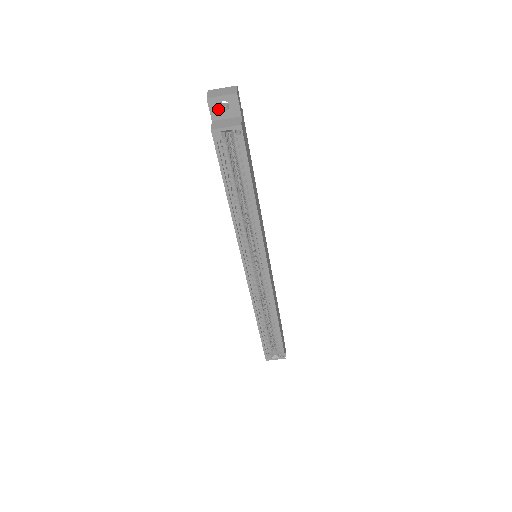
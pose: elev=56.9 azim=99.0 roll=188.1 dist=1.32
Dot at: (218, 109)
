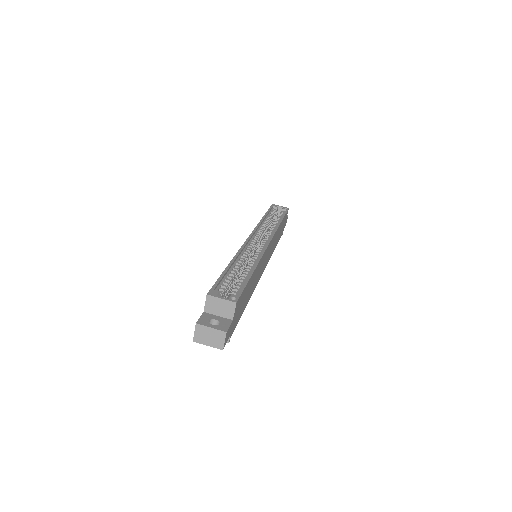
Dot at: occluded
